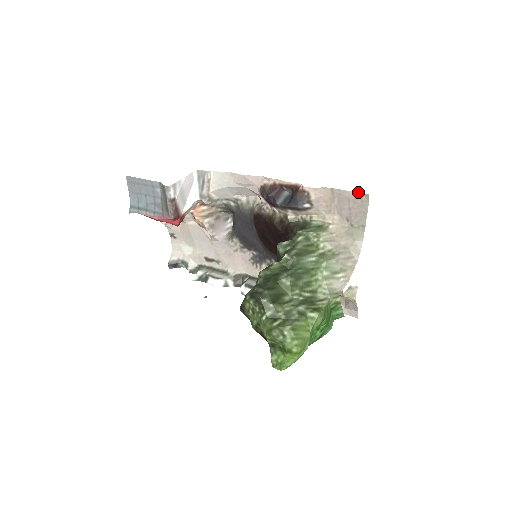
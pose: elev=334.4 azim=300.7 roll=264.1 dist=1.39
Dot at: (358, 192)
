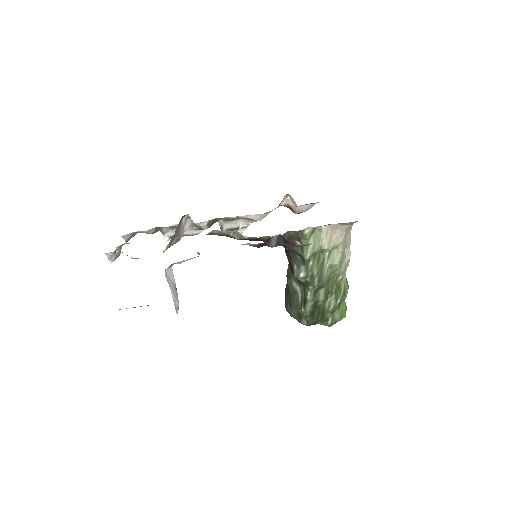
Dot at: occluded
